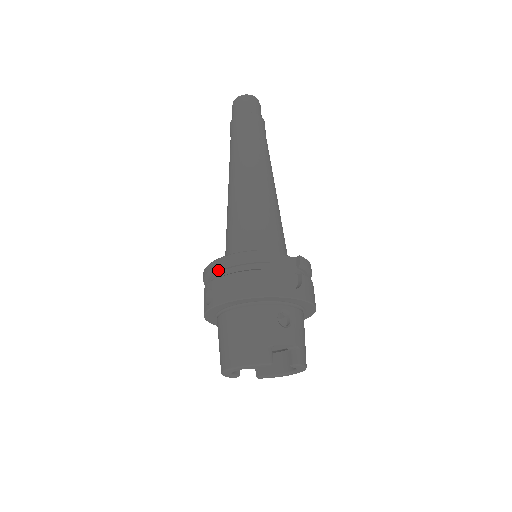
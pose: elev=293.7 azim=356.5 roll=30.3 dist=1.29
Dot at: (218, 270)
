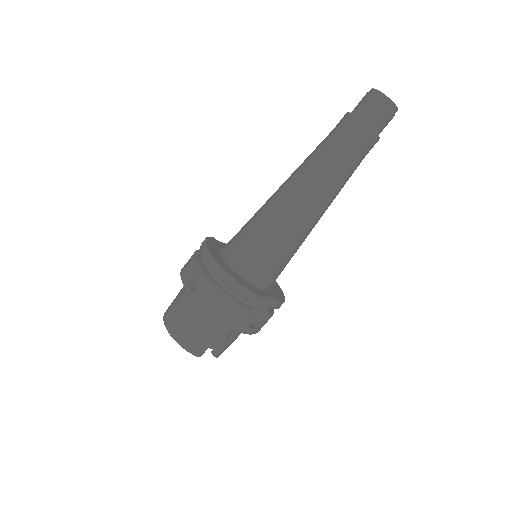
Dot at: (217, 275)
